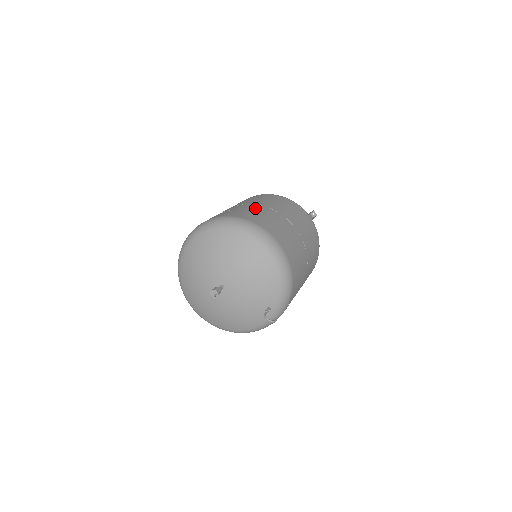
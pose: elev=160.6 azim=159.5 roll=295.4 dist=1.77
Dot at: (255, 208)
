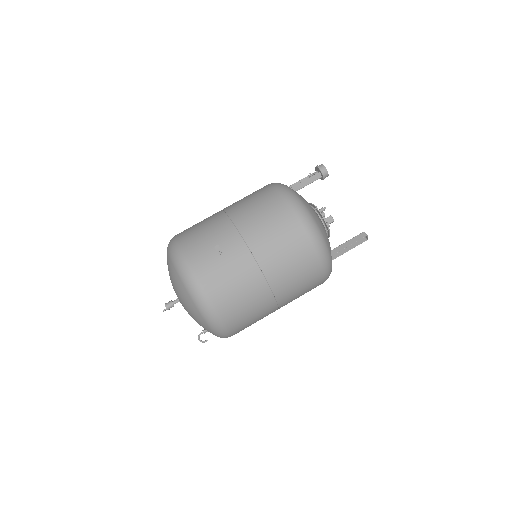
Dot at: (242, 270)
